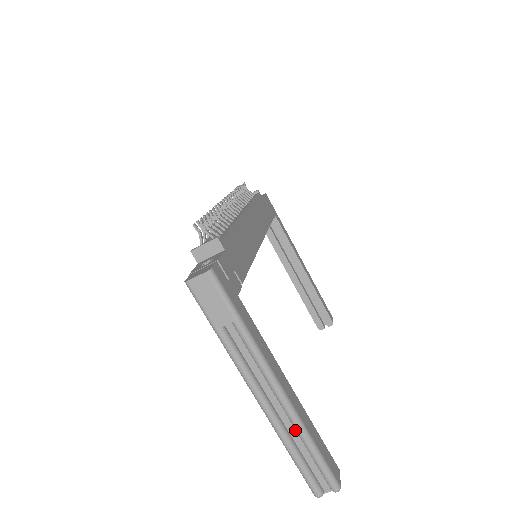
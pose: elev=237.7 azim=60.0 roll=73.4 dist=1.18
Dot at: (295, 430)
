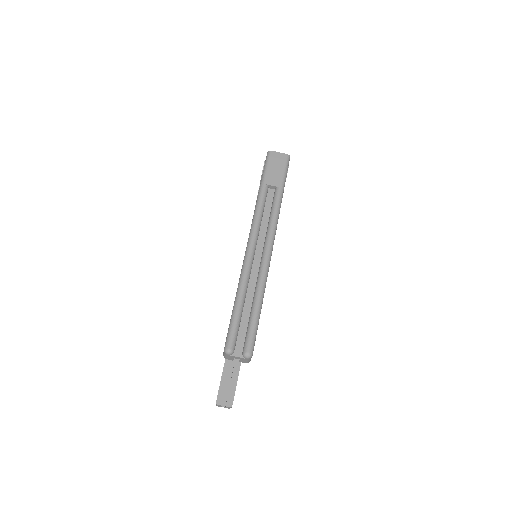
Dot at: (254, 285)
